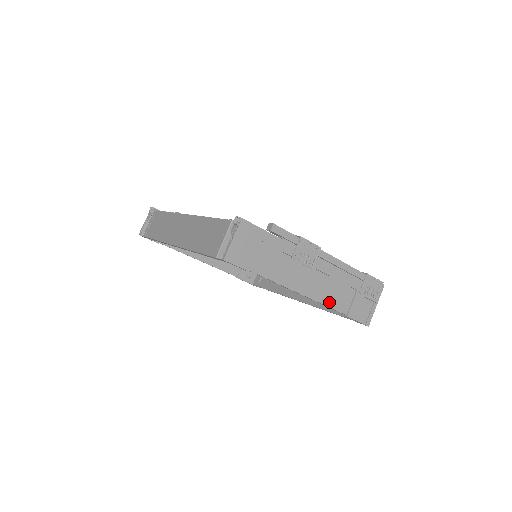
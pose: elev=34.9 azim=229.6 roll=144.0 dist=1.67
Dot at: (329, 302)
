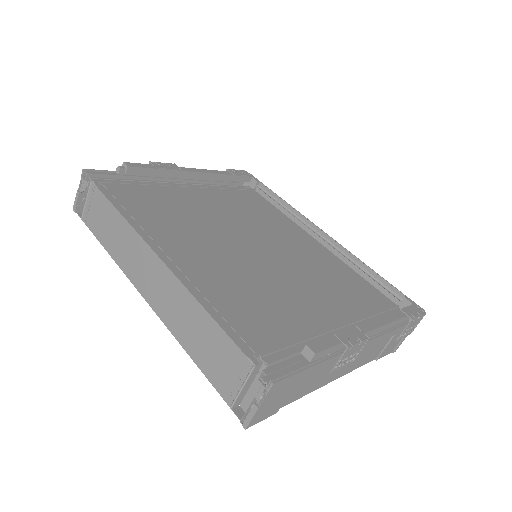
Dot at: (361, 363)
